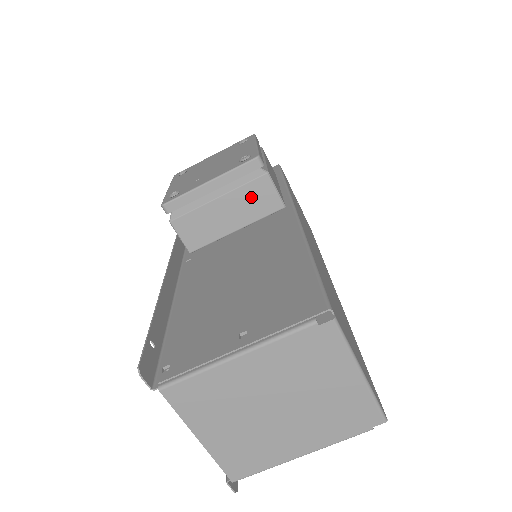
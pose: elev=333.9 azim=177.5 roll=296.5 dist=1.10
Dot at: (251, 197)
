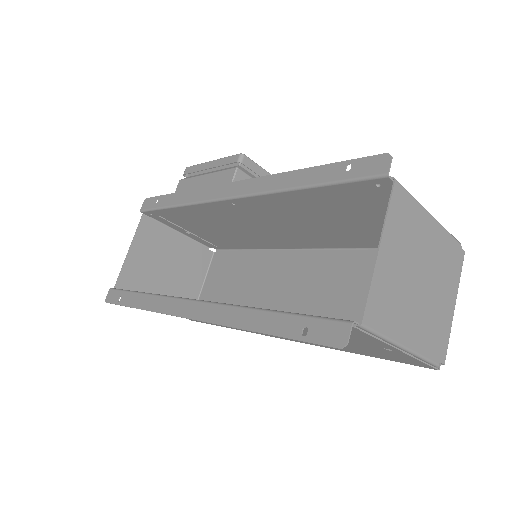
Dot at: occluded
